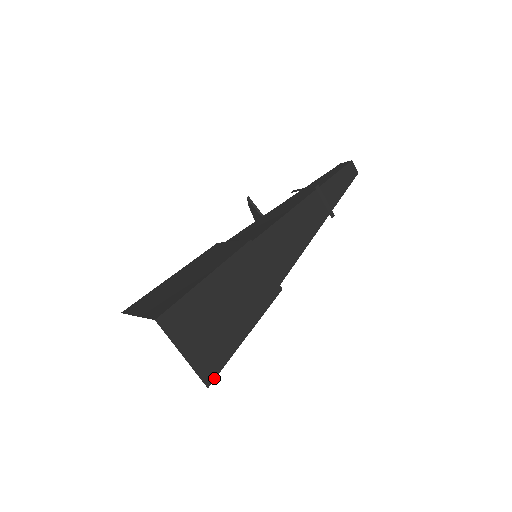
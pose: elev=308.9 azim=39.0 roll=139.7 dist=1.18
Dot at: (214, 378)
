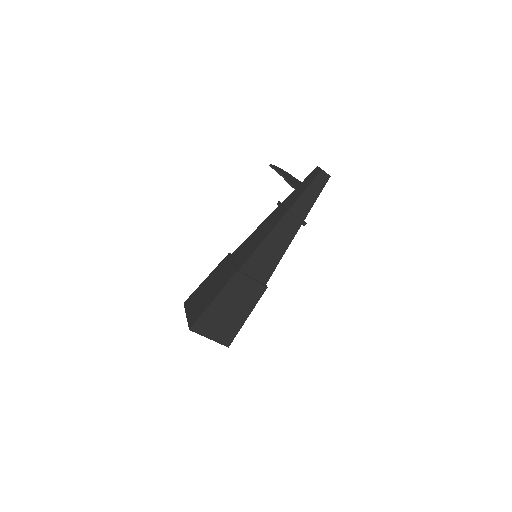
Dot at: occluded
